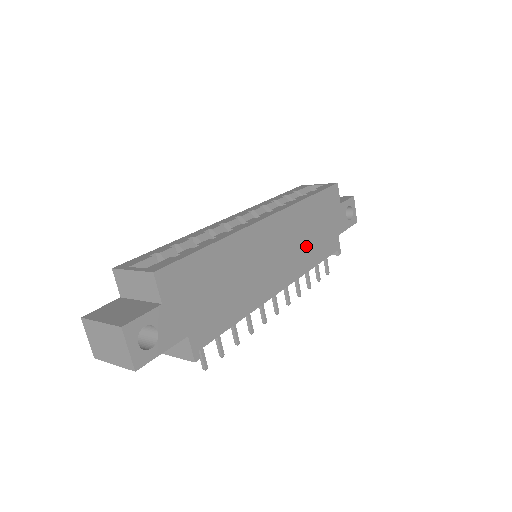
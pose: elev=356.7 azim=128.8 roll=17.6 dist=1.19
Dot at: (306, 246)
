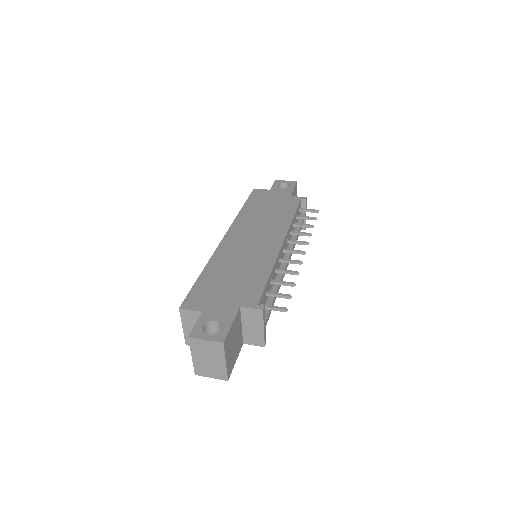
Dot at: (272, 219)
